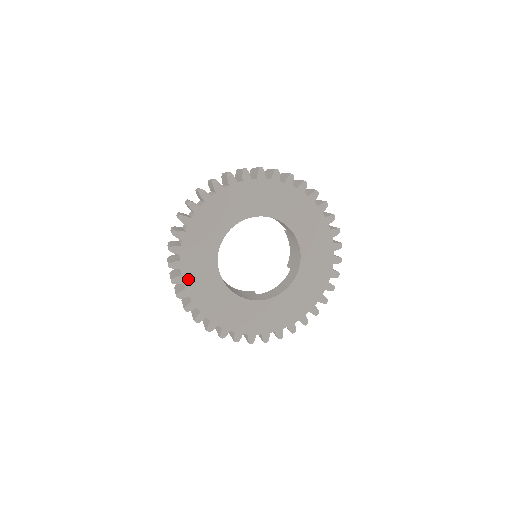
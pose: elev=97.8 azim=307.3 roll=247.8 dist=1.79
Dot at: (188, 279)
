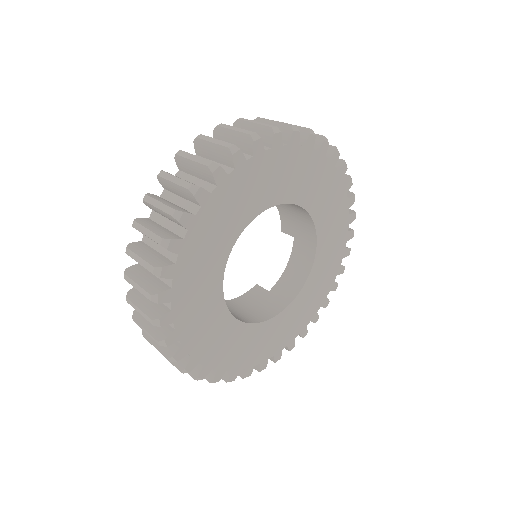
Dot at: (202, 355)
